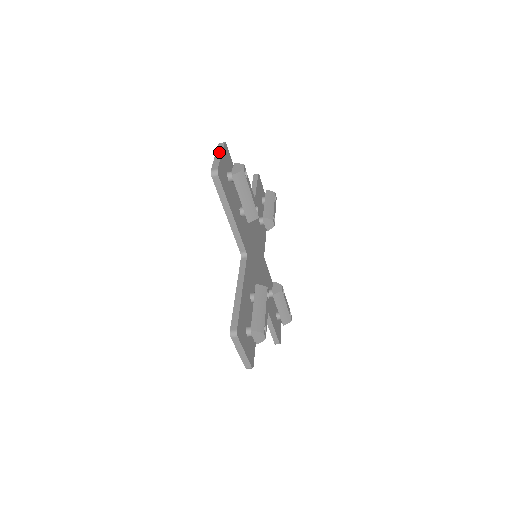
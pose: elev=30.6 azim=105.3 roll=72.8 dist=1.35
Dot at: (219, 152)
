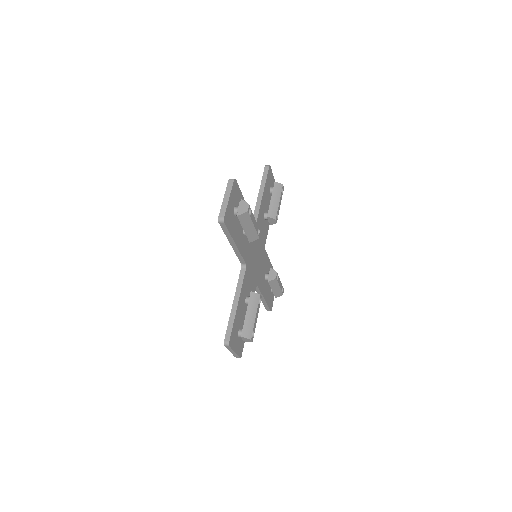
Dot at: (228, 193)
